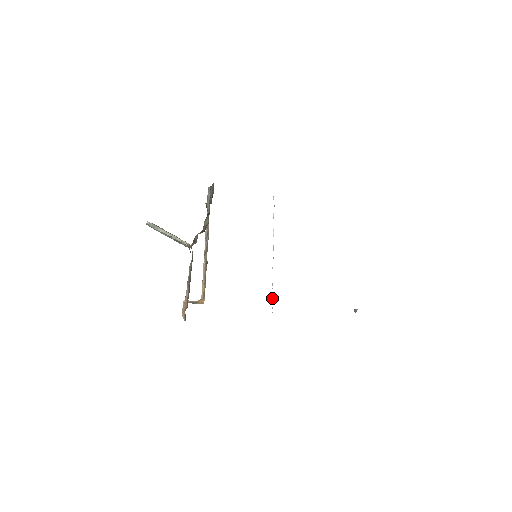
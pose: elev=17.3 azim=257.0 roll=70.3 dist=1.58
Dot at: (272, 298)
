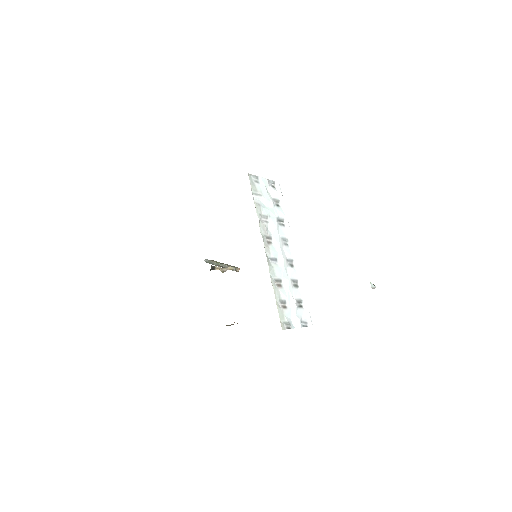
Dot at: (302, 300)
